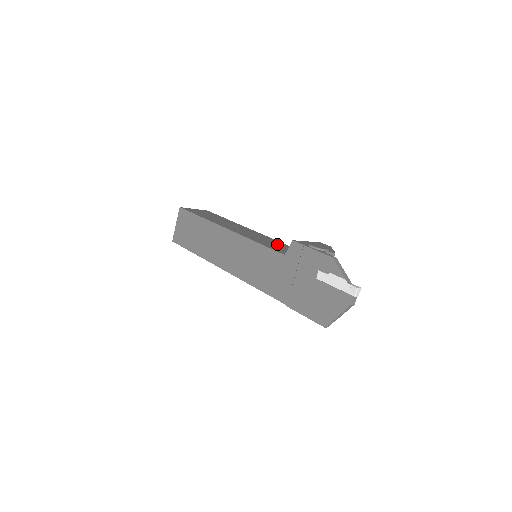
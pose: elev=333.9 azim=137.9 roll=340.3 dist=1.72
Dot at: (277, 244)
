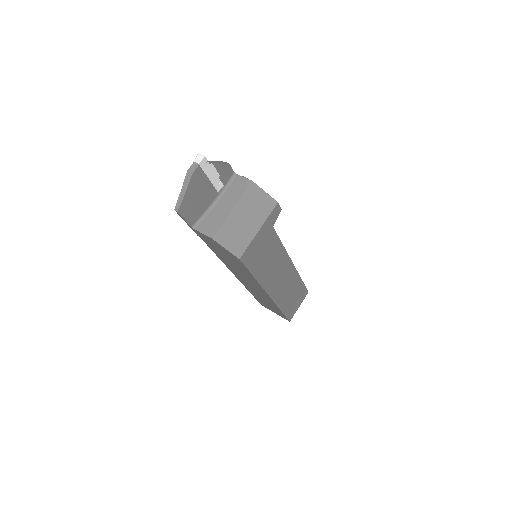
Dot at: occluded
